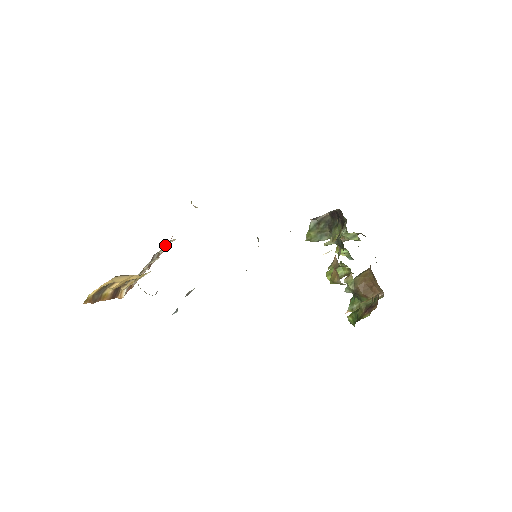
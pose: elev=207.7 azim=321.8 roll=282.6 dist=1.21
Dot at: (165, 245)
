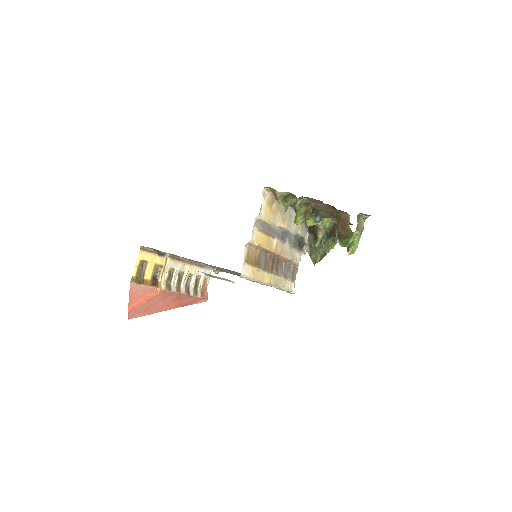
Dot at: (197, 284)
